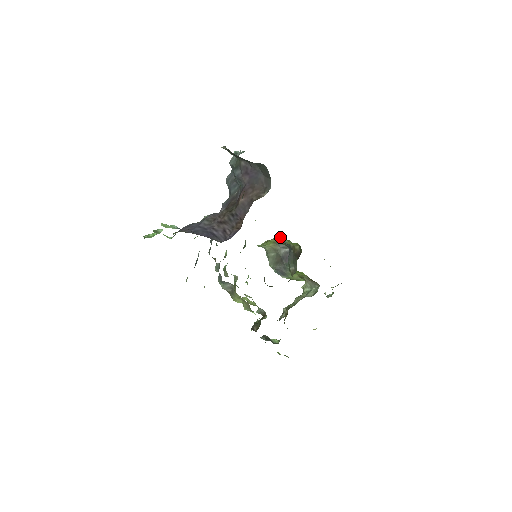
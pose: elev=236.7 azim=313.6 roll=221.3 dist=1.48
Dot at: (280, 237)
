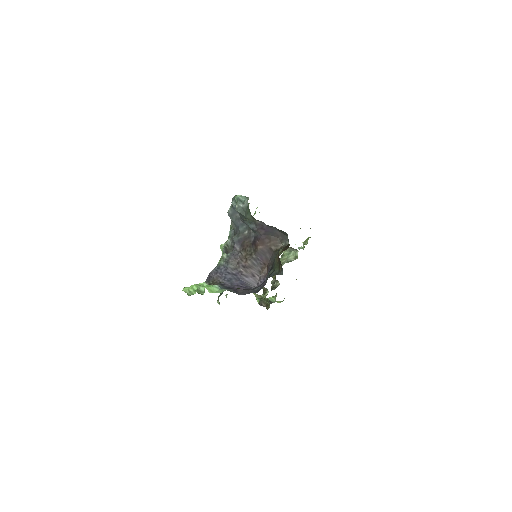
Dot at: occluded
